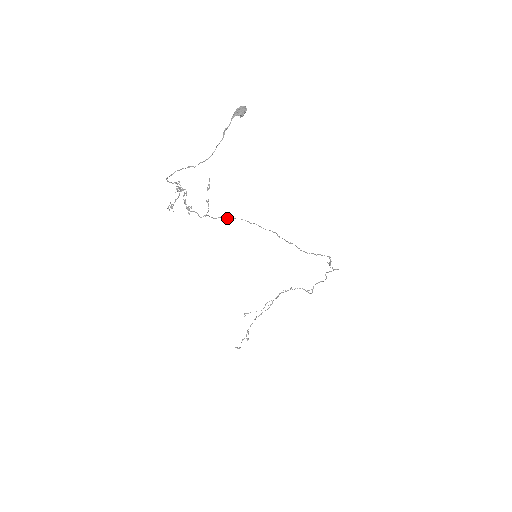
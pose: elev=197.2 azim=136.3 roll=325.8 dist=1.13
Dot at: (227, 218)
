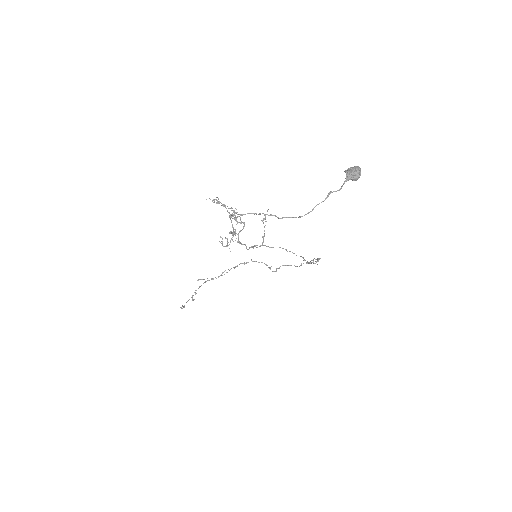
Dot at: (269, 247)
